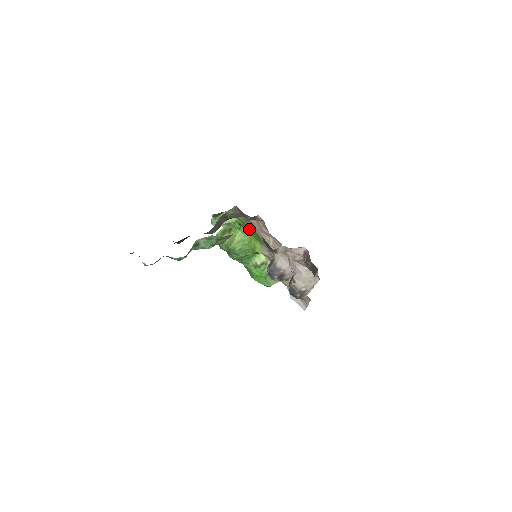
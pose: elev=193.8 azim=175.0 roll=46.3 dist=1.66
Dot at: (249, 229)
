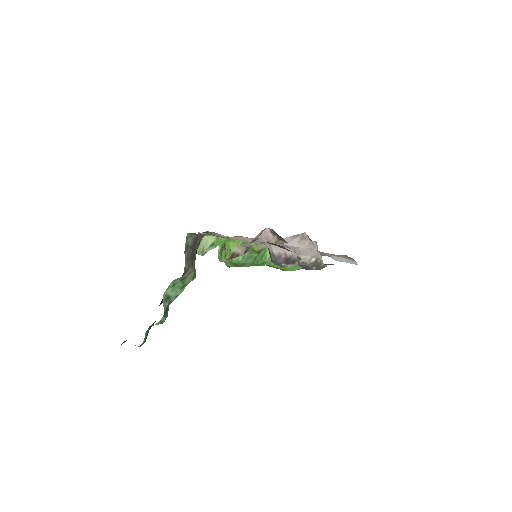
Dot at: occluded
